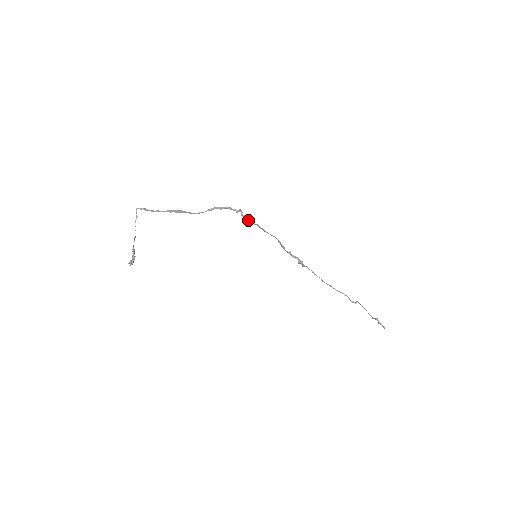
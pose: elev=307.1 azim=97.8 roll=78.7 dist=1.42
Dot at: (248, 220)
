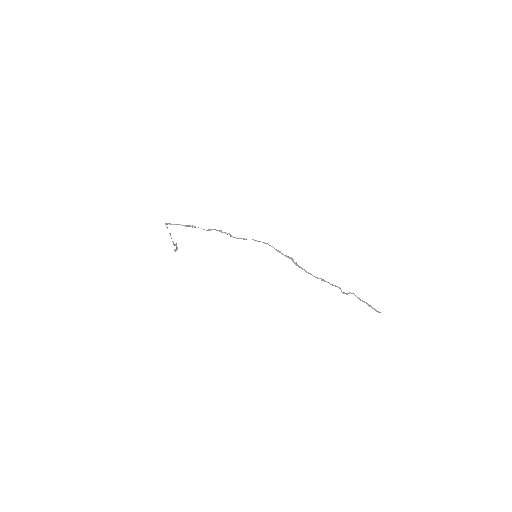
Dot at: (239, 238)
